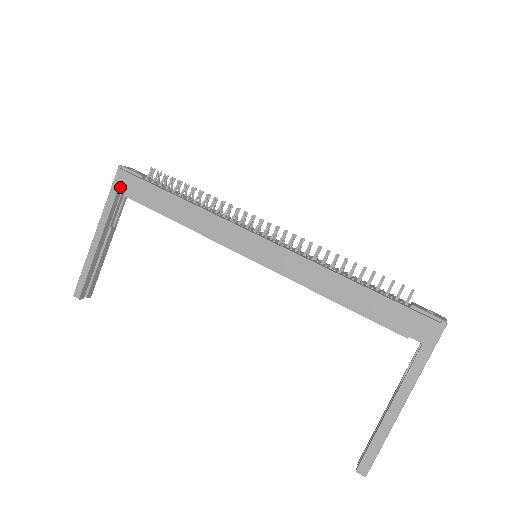
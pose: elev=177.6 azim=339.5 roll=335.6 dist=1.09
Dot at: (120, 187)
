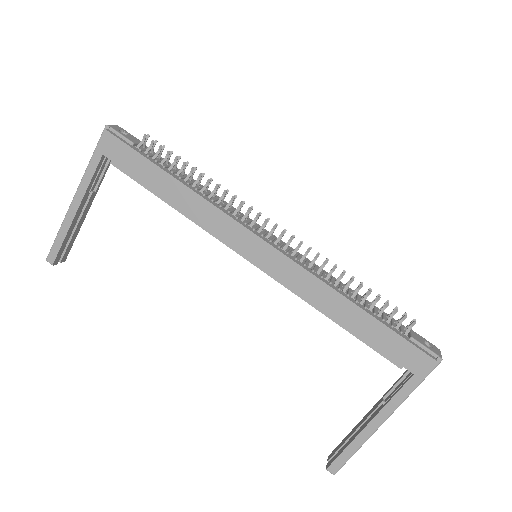
Dot at: (106, 151)
